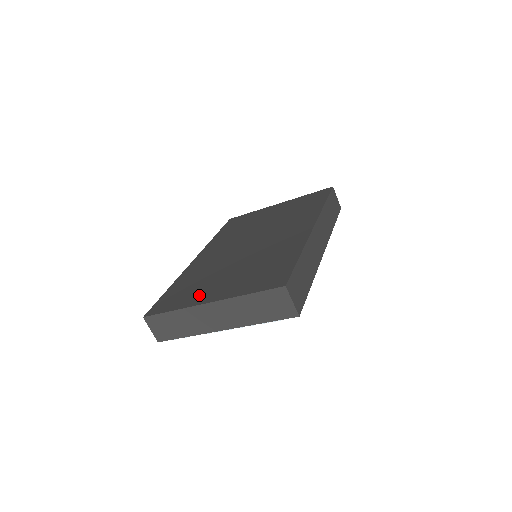
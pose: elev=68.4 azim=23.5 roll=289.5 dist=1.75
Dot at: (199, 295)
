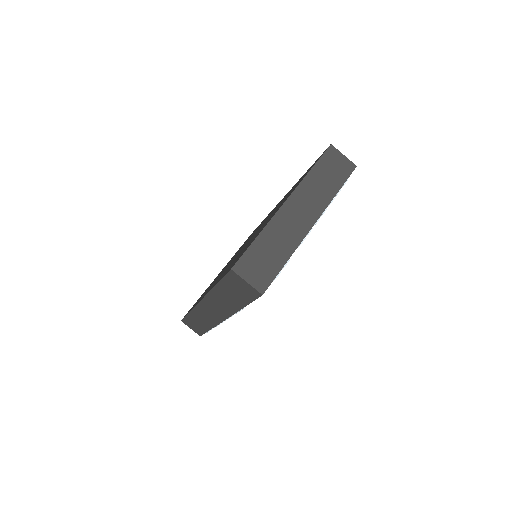
Dot at: occluded
